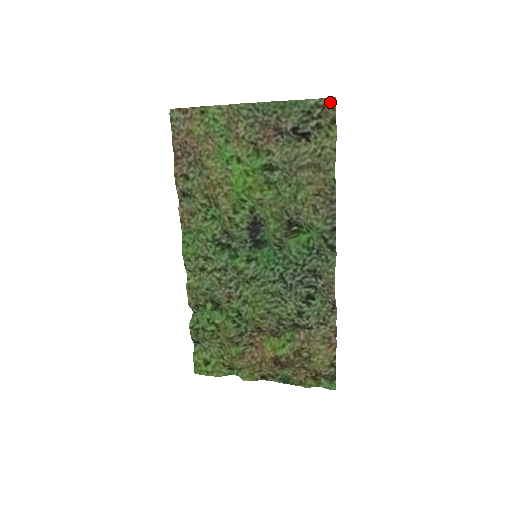
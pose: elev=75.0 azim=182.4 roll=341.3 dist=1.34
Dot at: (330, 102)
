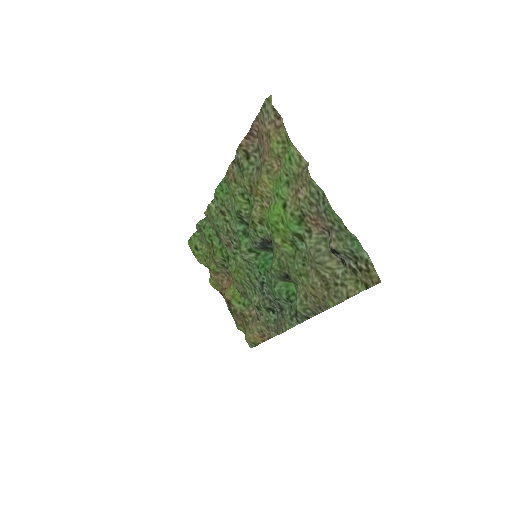
Dot at: (375, 277)
